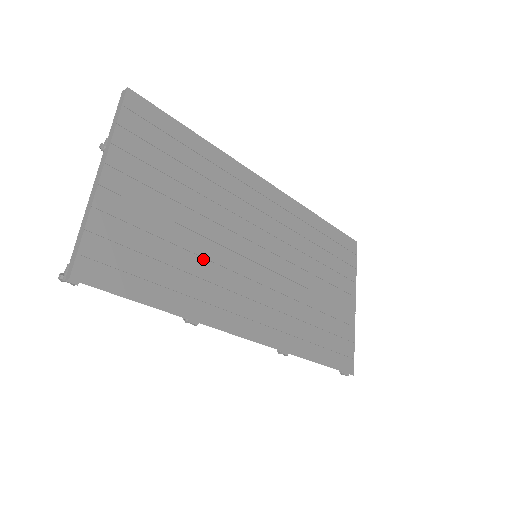
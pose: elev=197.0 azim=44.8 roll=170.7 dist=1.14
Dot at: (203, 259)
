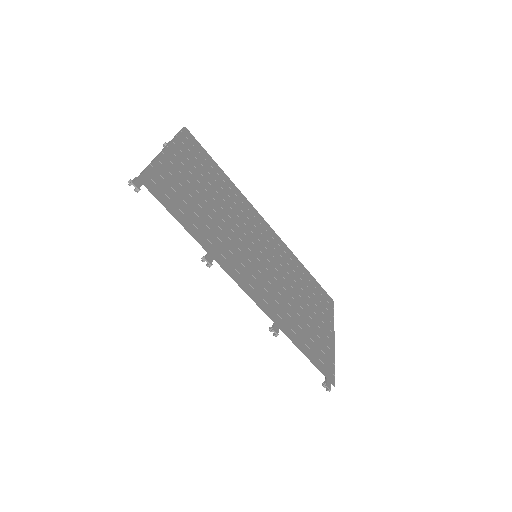
Dot at: (220, 229)
